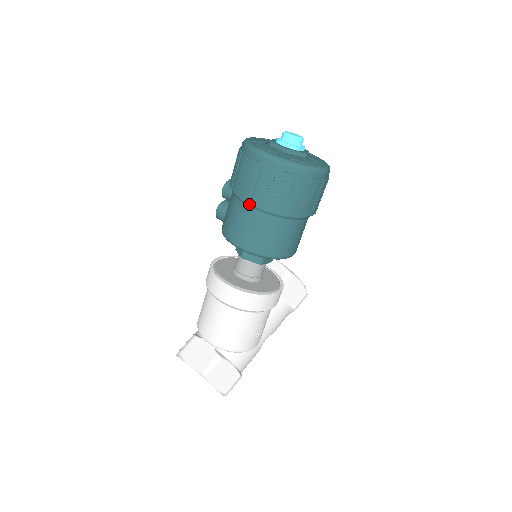
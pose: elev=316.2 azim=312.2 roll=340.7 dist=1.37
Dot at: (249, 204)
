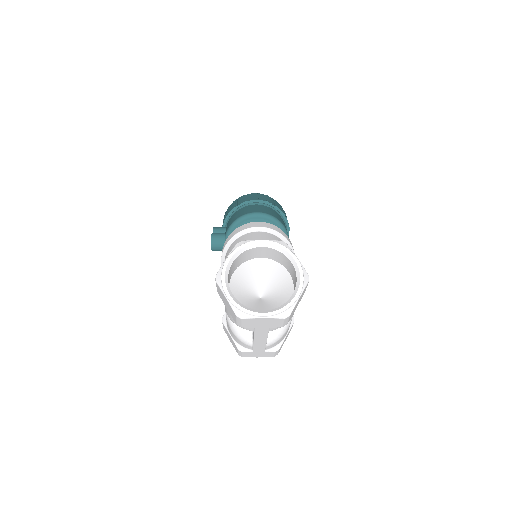
Dot at: (259, 203)
